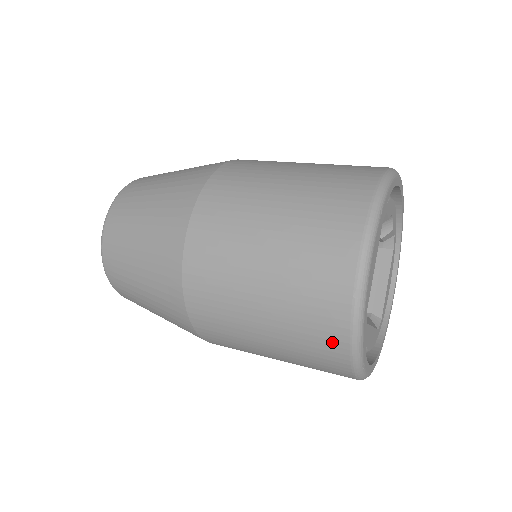
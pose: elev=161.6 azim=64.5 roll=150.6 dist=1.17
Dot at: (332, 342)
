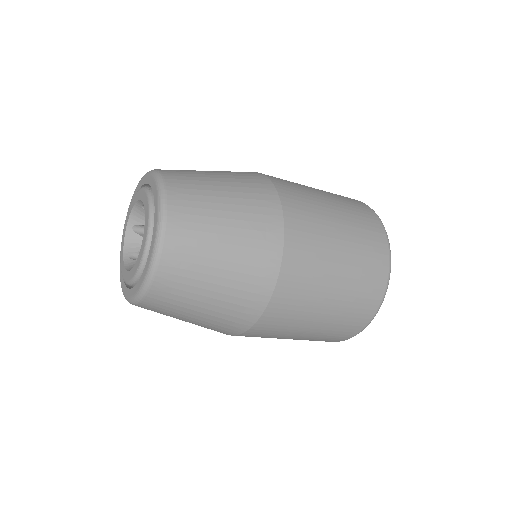
Dot at: (364, 316)
